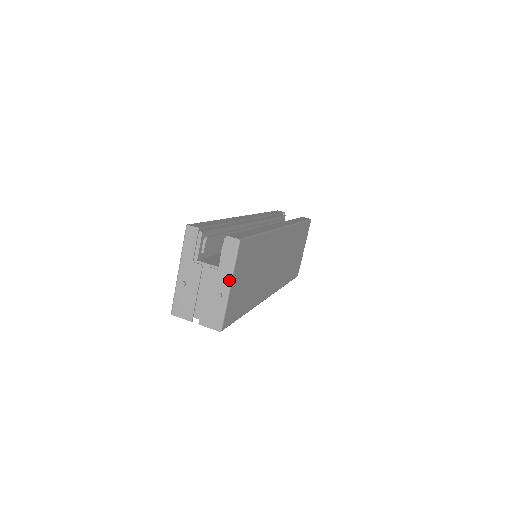
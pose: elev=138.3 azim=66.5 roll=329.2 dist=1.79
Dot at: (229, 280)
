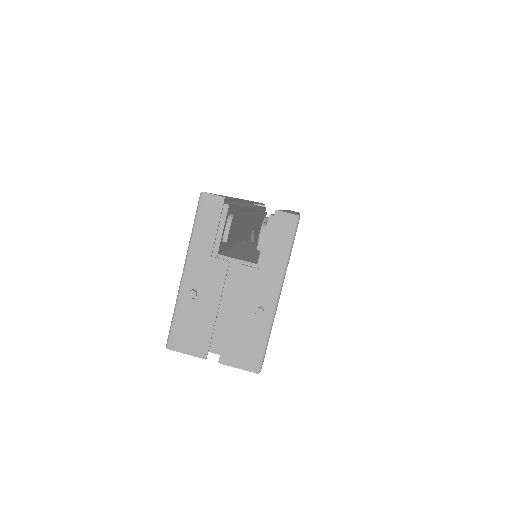
Dot at: (278, 285)
